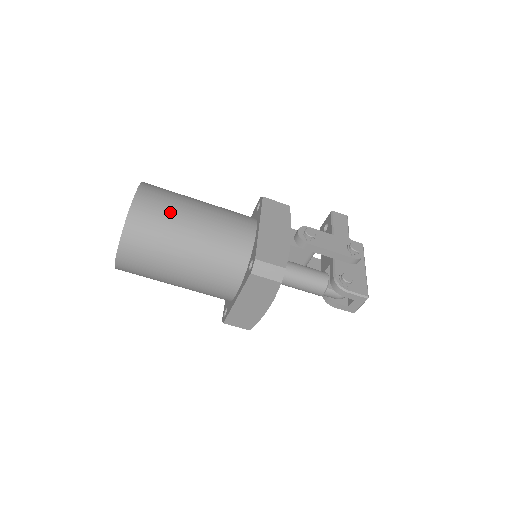
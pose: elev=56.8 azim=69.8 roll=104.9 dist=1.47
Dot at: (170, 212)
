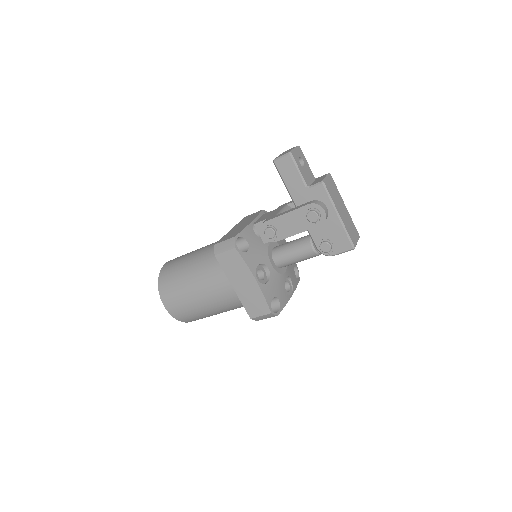
Dot at: (188, 307)
